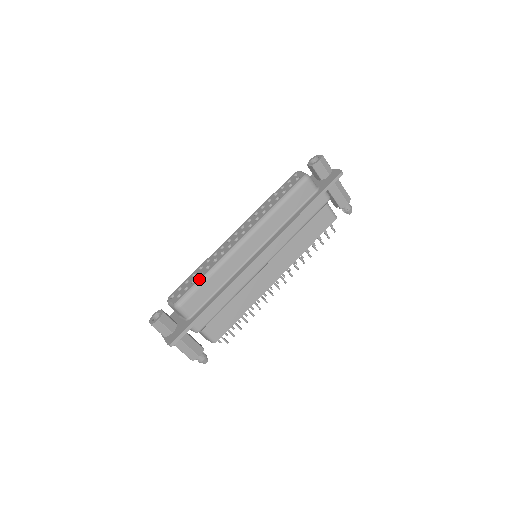
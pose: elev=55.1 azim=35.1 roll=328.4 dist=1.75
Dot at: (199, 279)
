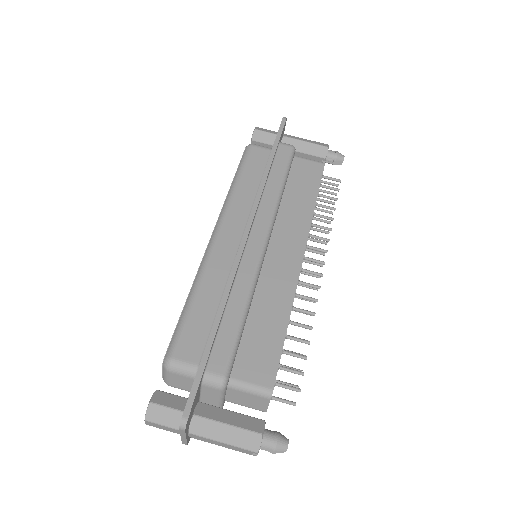
Dot at: occluded
